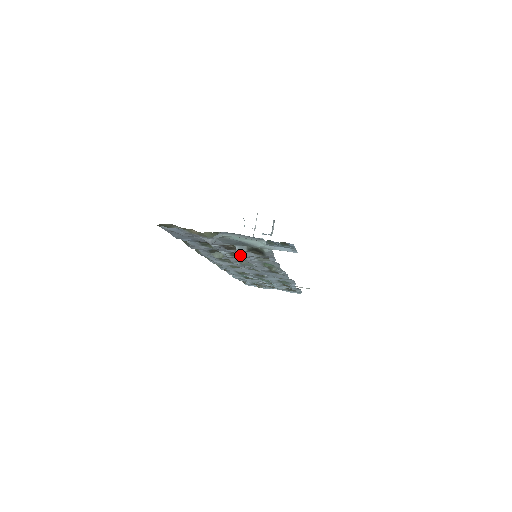
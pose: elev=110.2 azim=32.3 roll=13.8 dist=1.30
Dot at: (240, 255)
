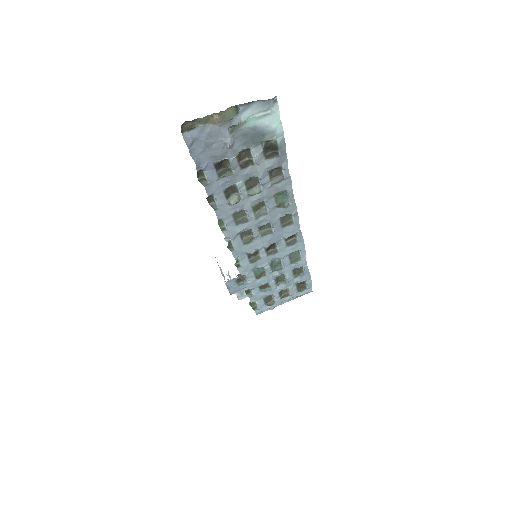
Dot at: (254, 184)
